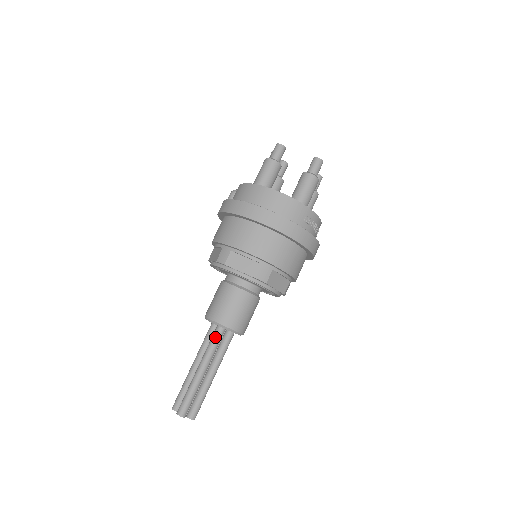
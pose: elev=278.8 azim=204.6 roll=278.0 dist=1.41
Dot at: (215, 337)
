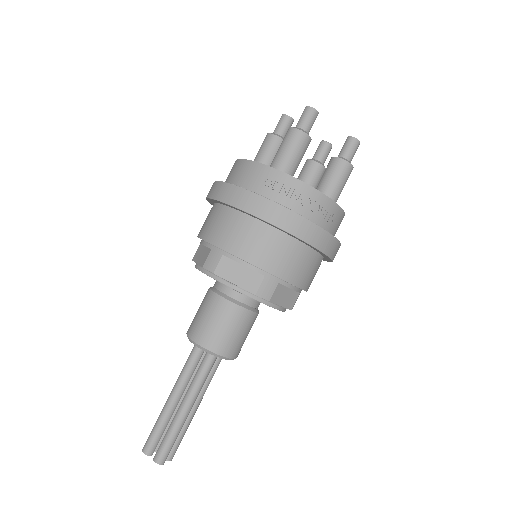
Dot at: (189, 355)
